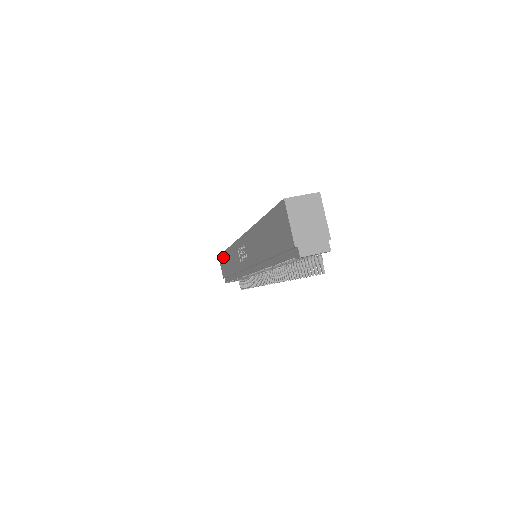
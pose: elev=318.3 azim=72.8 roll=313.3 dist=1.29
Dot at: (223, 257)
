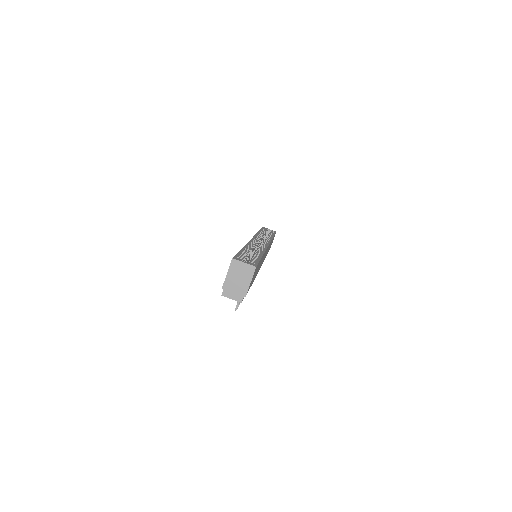
Dot at: occluded
